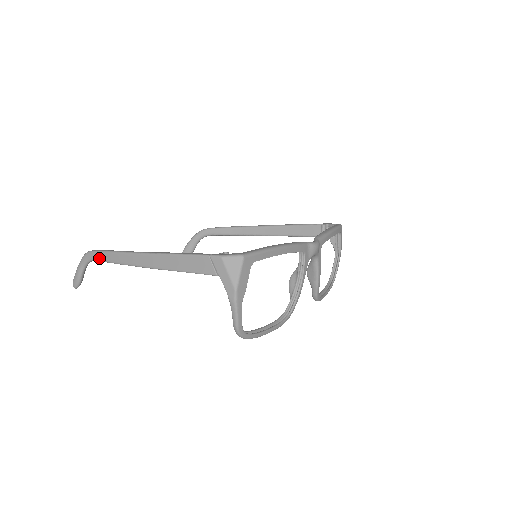
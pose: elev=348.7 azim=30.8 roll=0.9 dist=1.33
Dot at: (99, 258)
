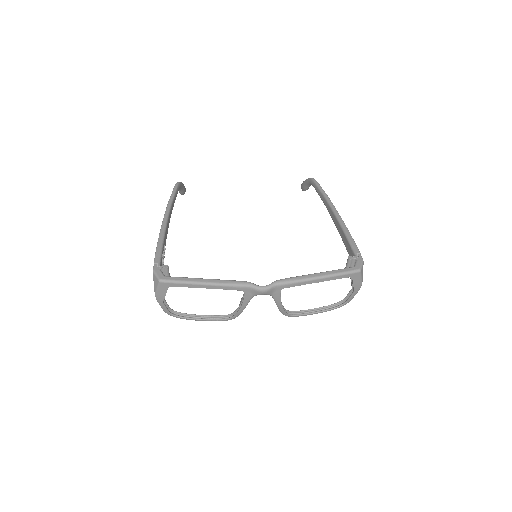
Dot at: occluded
